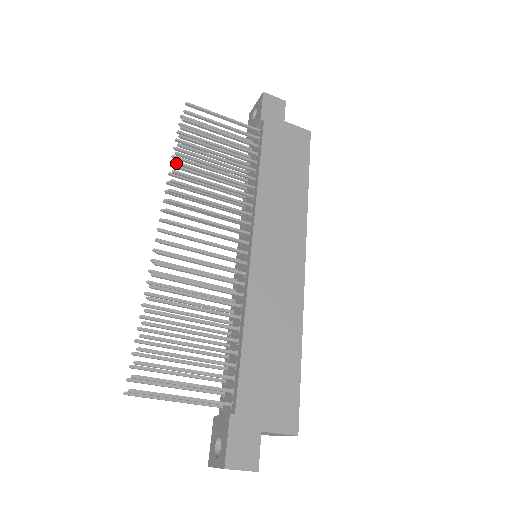
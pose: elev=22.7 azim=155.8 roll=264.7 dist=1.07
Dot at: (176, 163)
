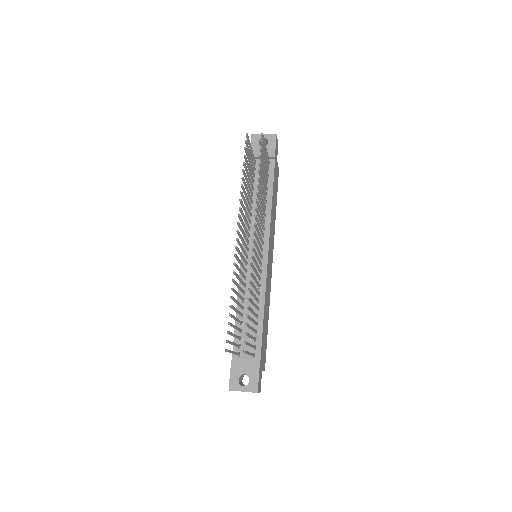
Dot at: (259, 186)
